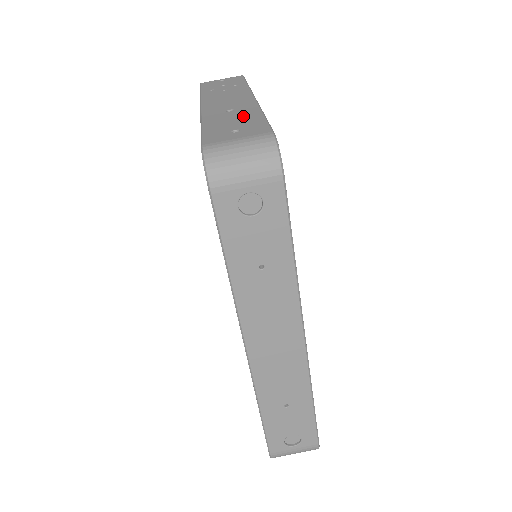
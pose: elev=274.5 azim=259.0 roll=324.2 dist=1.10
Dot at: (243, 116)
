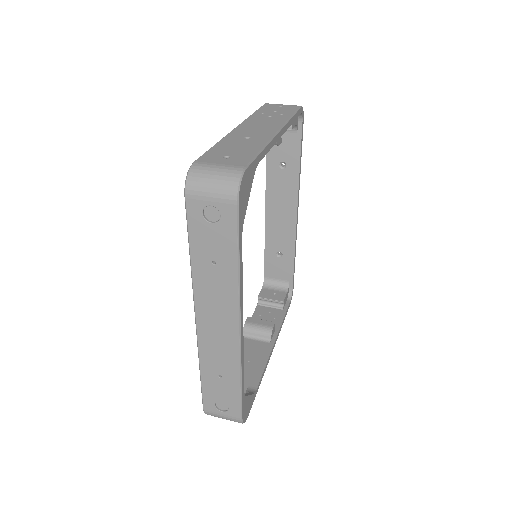
Dot at: (247, 146)
